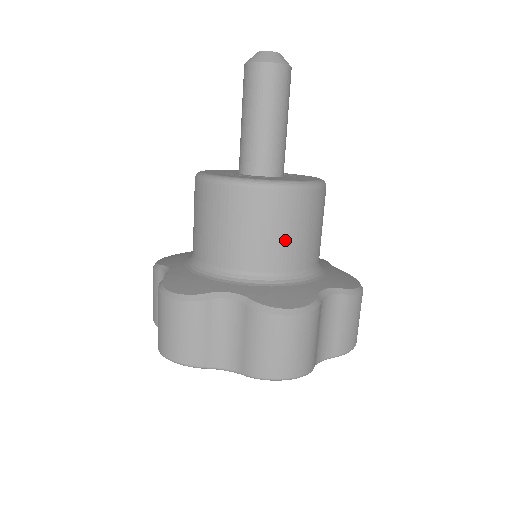
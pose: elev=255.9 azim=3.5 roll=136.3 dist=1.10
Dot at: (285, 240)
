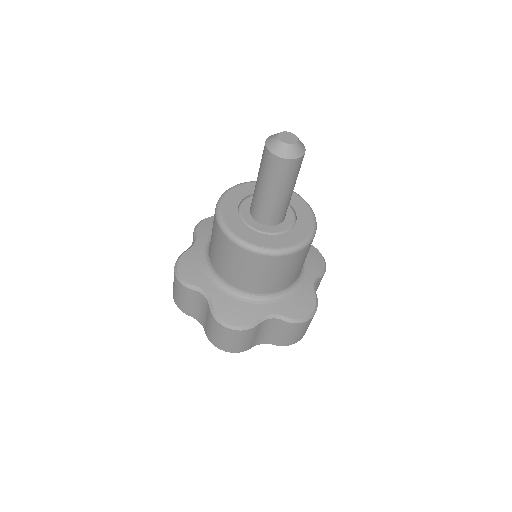
Dot at: (298, 269)
